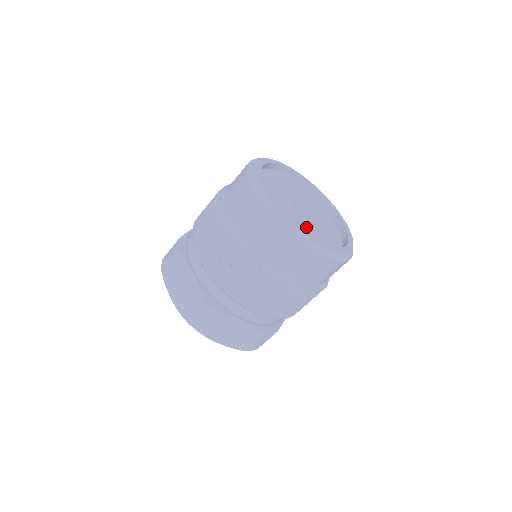
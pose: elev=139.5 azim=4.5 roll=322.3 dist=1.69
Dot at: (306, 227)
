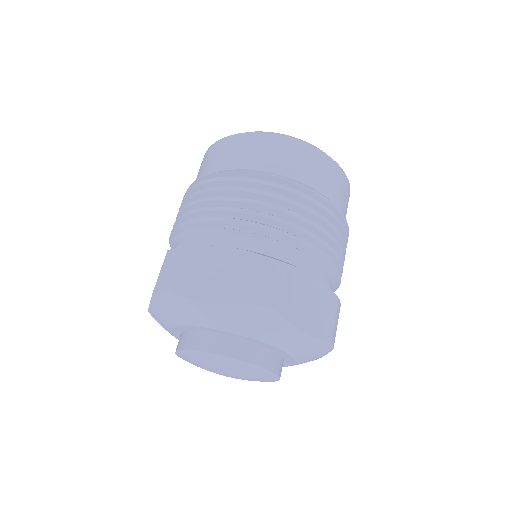
Dot at: occluded
